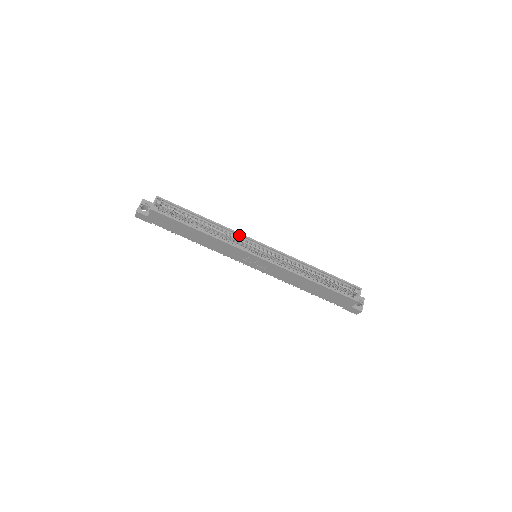
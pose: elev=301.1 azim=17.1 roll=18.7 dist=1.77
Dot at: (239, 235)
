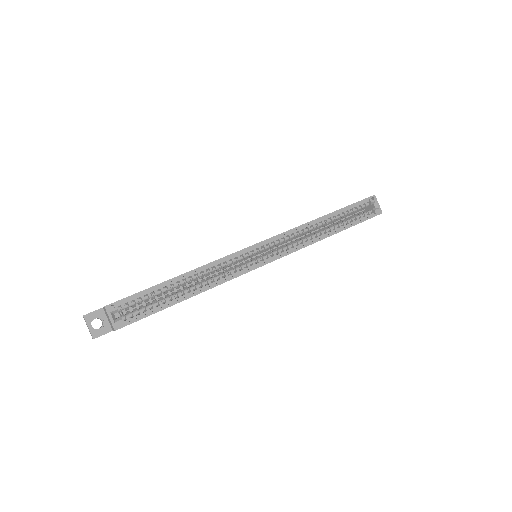
Dot at: (229, 257)
